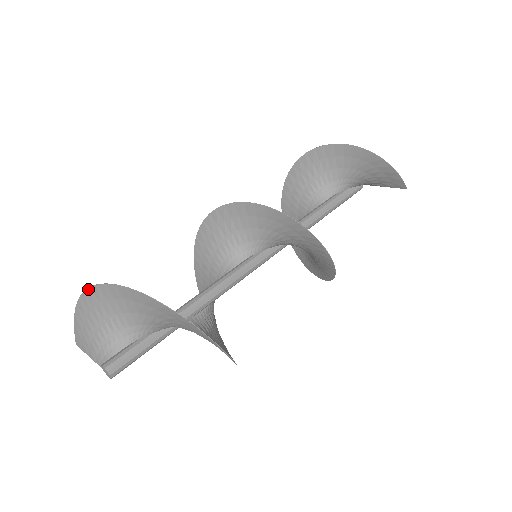
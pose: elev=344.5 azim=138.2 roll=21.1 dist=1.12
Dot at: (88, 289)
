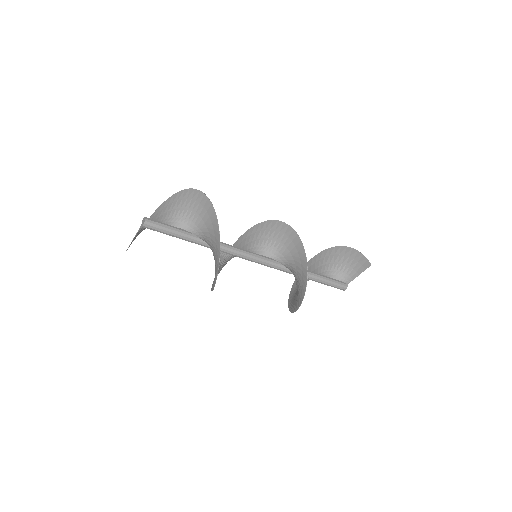
Dot at: (156, 210)
